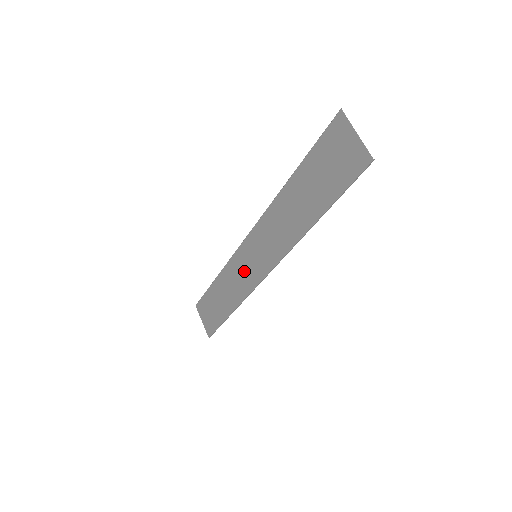
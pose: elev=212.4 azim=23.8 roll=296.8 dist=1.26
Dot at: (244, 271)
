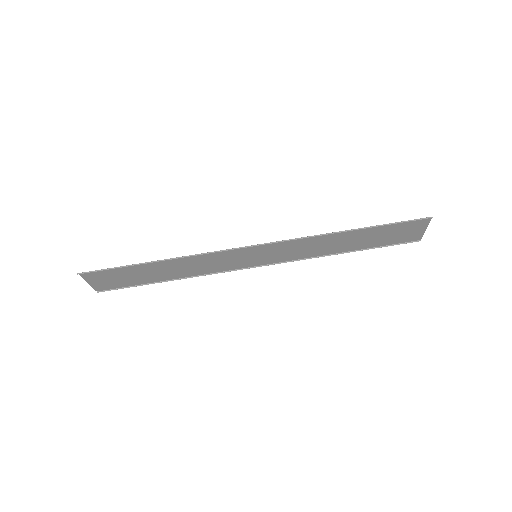
Dot at: (226, 260)
